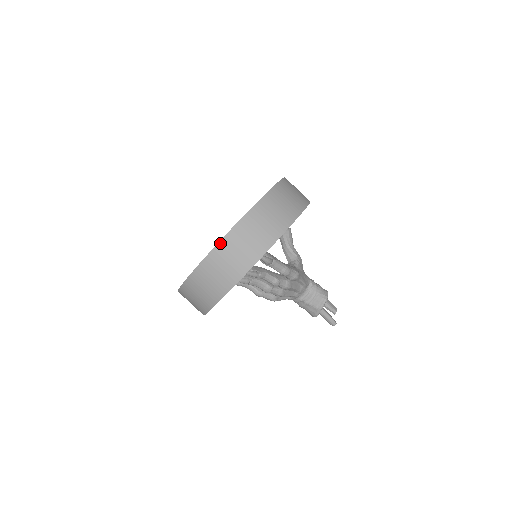
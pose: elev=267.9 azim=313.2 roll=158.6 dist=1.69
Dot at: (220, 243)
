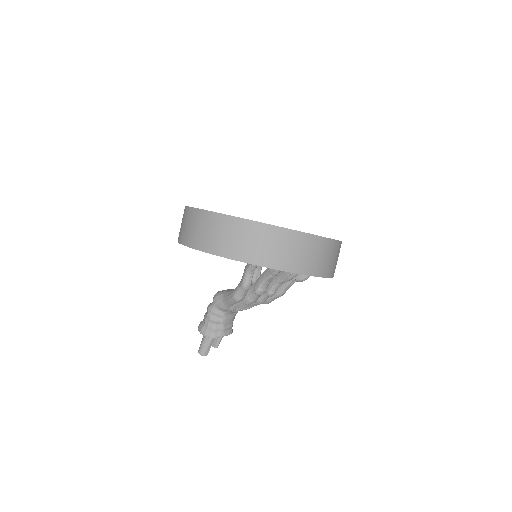
Dot at: (332, 240)
